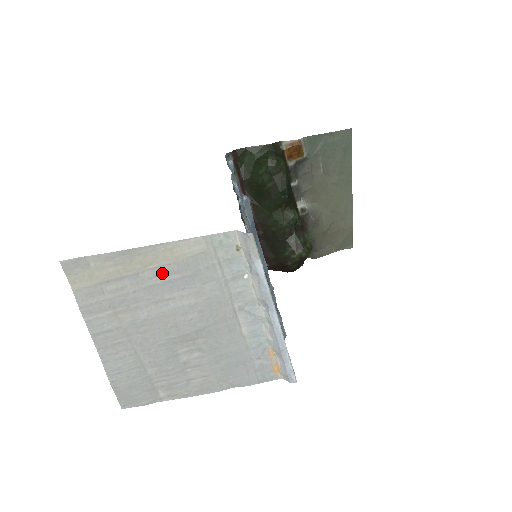
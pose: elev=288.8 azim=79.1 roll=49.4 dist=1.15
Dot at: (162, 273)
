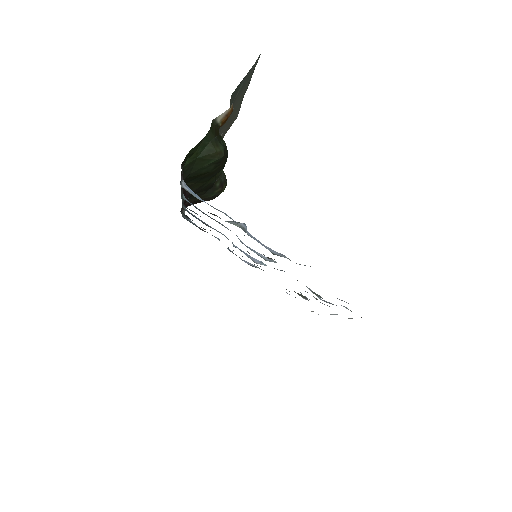
Dot at: occluded
